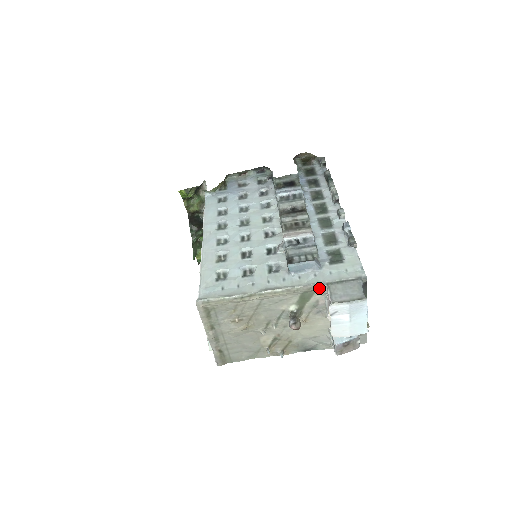
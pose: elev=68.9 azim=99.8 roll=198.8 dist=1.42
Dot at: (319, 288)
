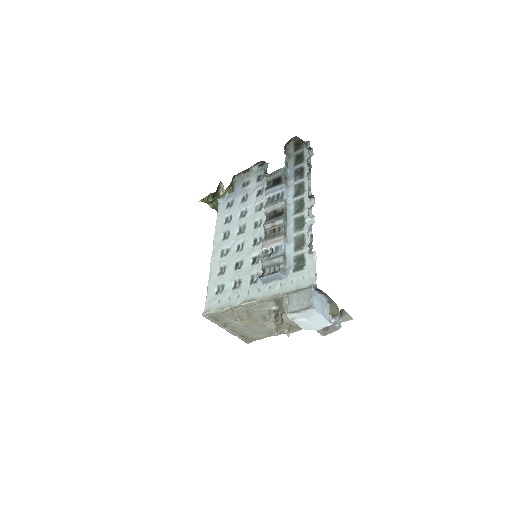
Dot at: (283, 296)
